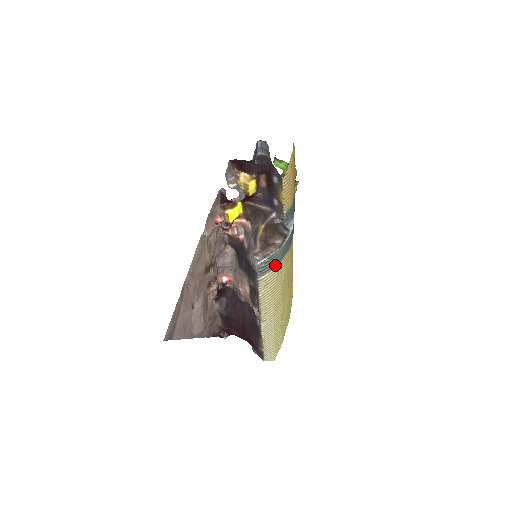
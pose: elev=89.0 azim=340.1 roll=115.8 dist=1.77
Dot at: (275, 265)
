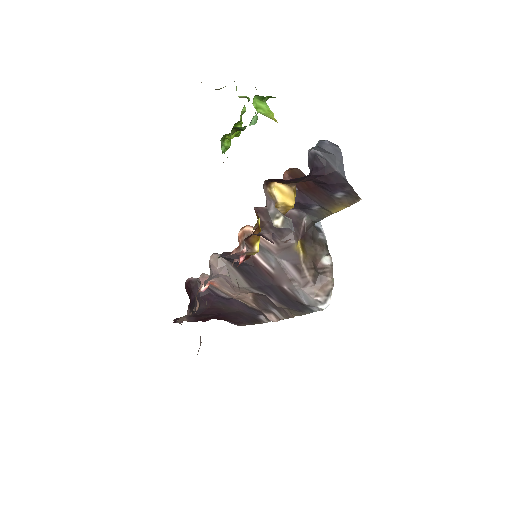
Dot at: occluded
